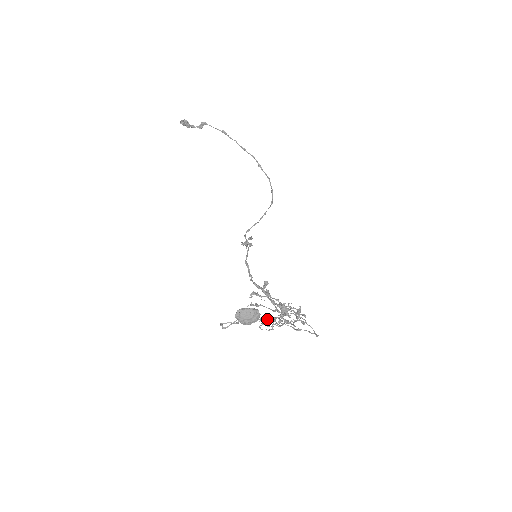
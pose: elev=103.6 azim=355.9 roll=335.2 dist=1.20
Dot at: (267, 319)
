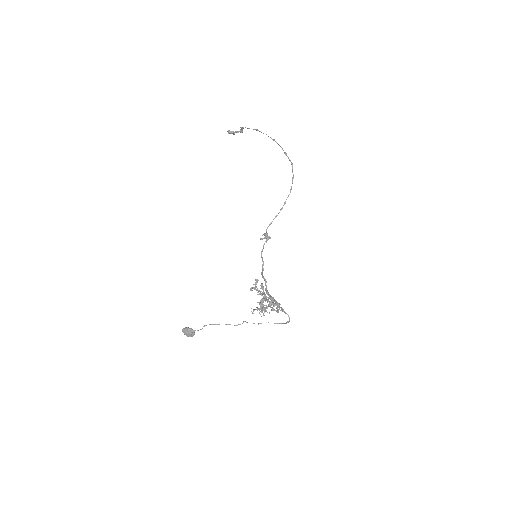
Dot at: occluded
